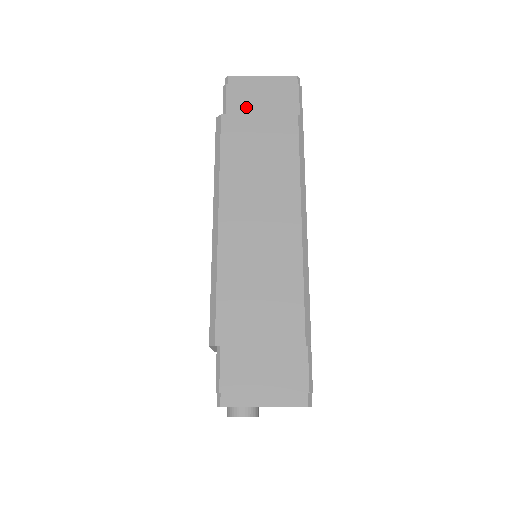
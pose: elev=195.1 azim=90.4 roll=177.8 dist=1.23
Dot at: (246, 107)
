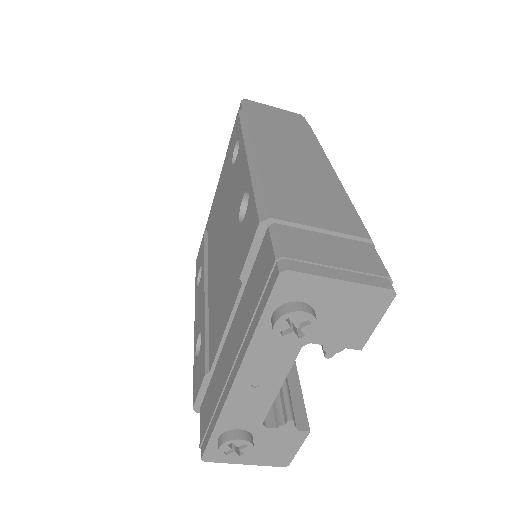
Dot at: occluded
